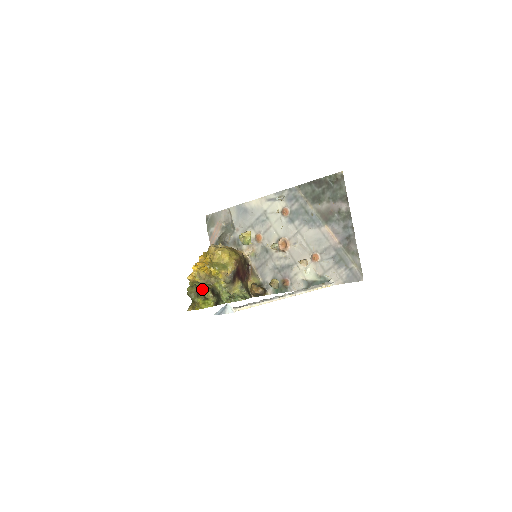
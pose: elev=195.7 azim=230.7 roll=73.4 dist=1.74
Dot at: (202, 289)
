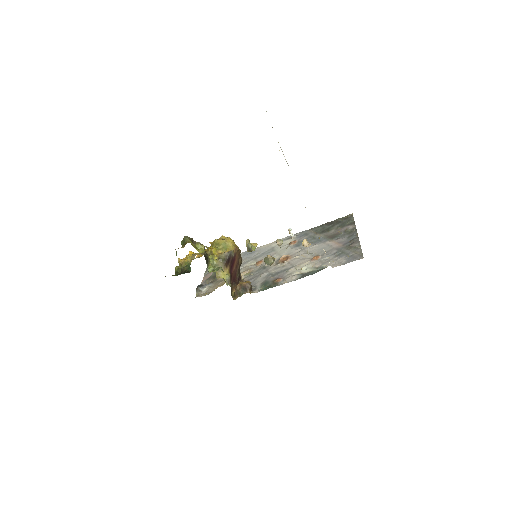
Dot at: (198, 242)
